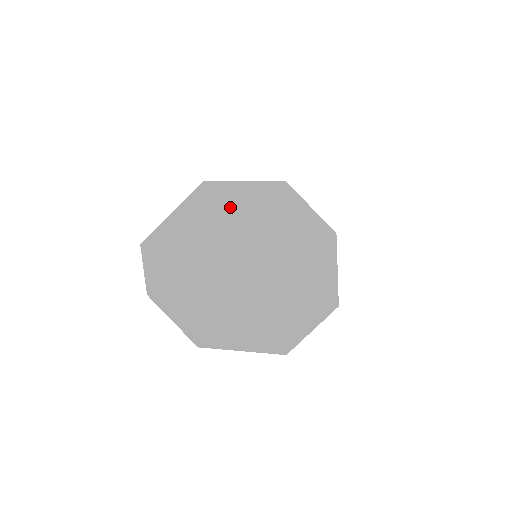
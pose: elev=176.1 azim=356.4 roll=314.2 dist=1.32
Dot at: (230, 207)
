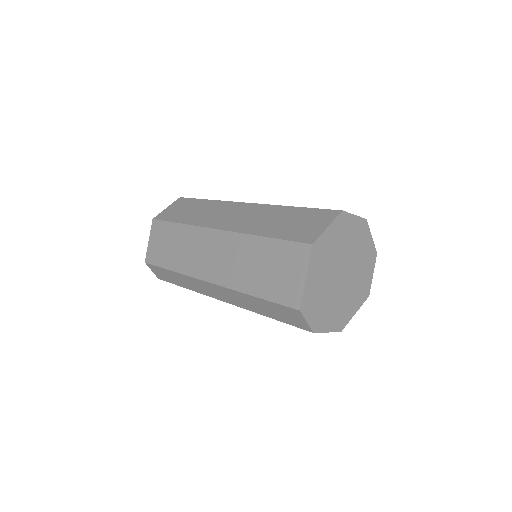
Dot at: (327, 247)
